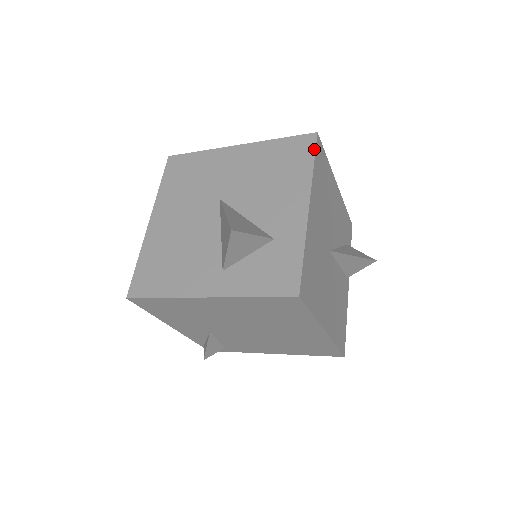
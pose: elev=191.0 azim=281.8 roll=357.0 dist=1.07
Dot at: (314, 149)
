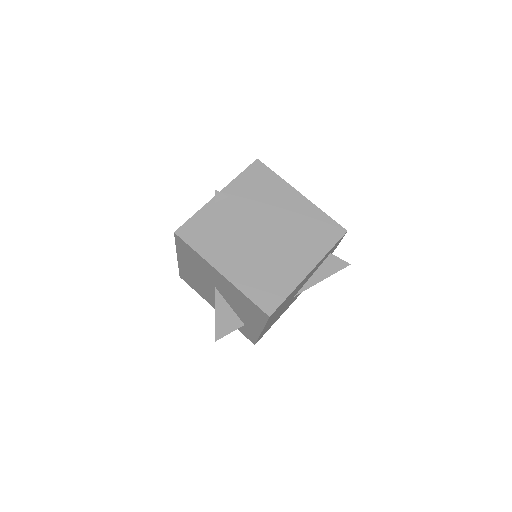
Dot at: (266, 321)
